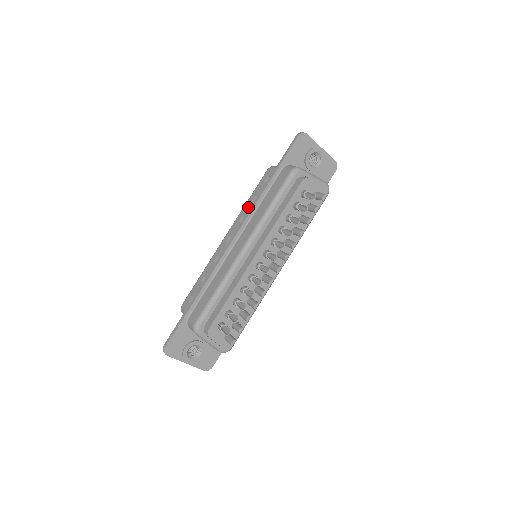
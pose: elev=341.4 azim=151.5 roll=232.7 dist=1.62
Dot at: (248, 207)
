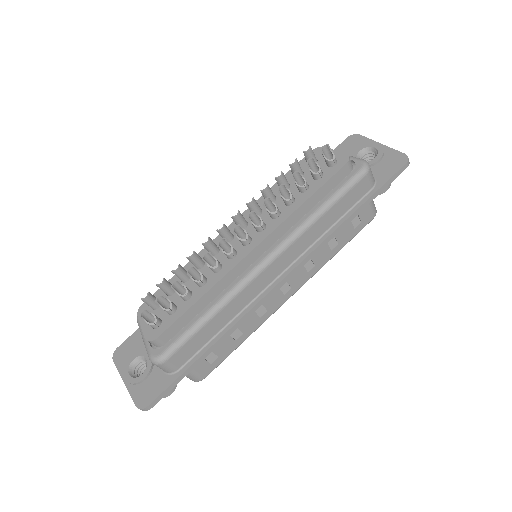
Dot at: occluded
